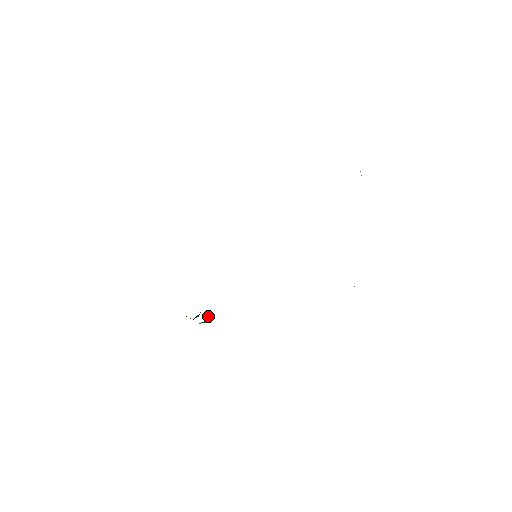
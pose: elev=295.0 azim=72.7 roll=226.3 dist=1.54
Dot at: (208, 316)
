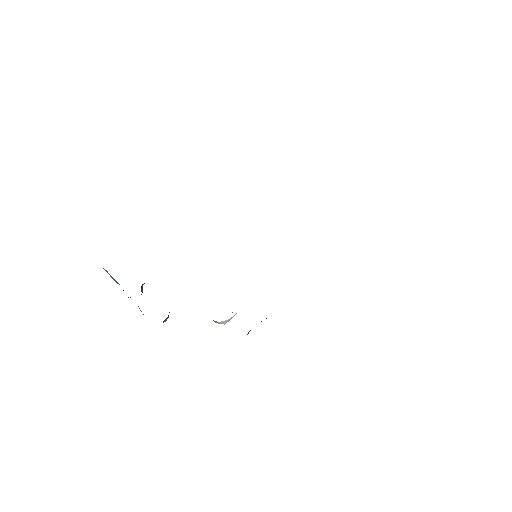
Dot at: occluded
